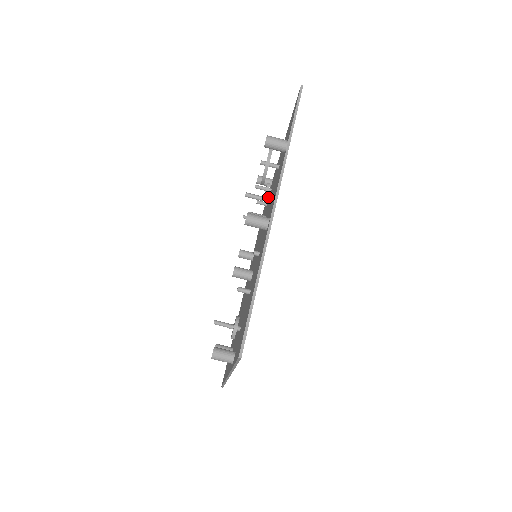
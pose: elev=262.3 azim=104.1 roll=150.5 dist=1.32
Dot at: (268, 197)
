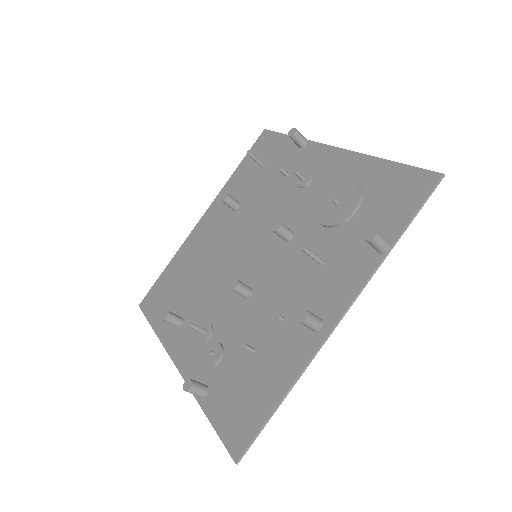
Dot at: (292, 163)
